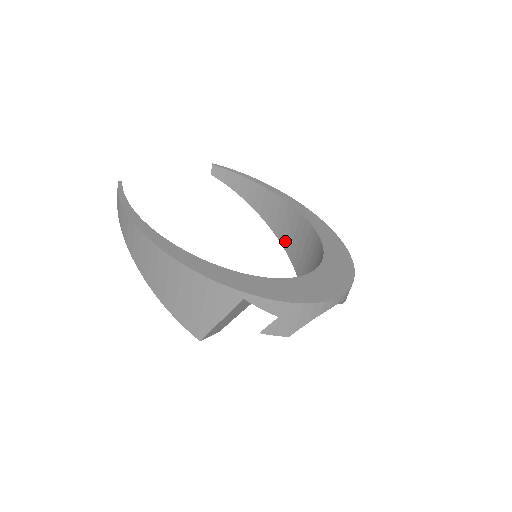
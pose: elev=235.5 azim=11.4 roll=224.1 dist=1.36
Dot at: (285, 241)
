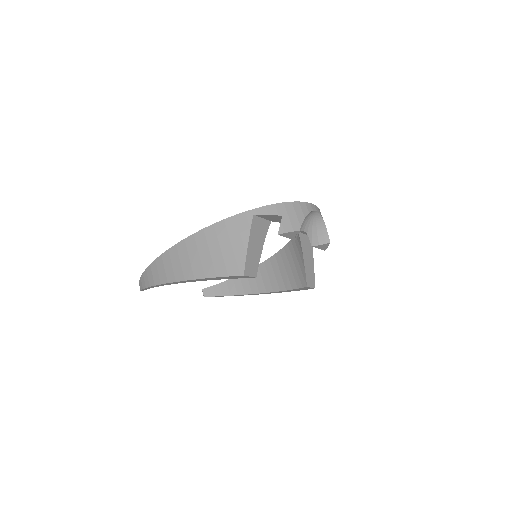
Dot at: (278, 285)
